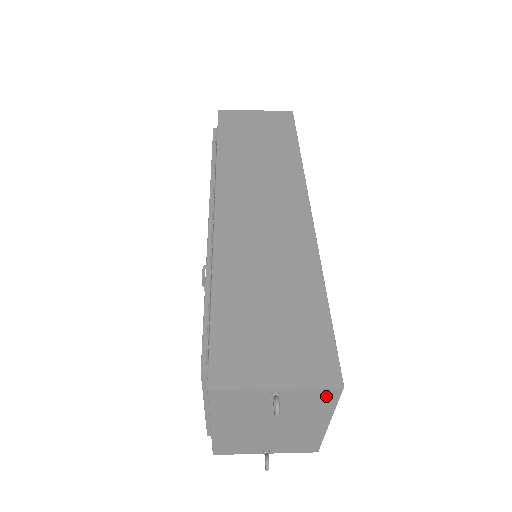
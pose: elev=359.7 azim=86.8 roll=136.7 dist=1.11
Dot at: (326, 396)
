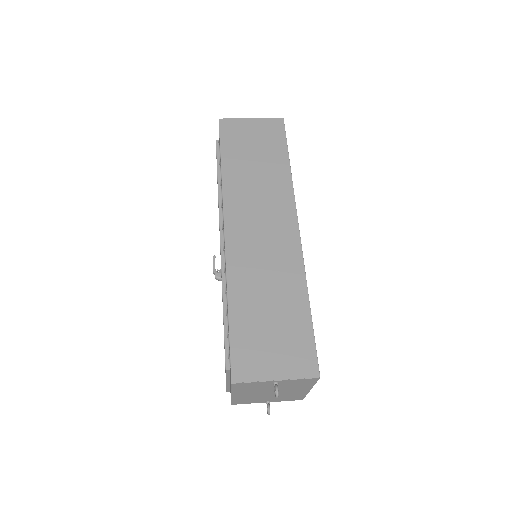
Dot at: (309, 381)
